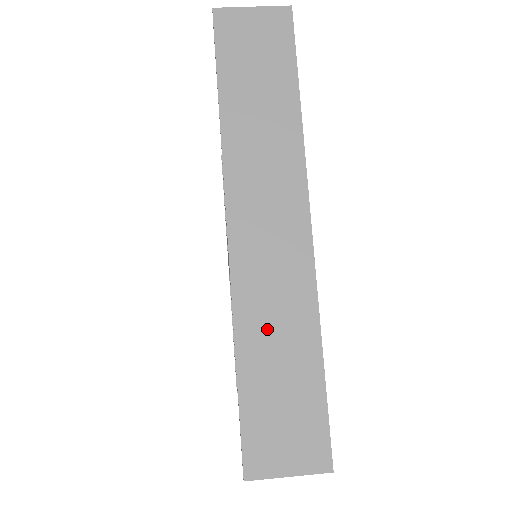
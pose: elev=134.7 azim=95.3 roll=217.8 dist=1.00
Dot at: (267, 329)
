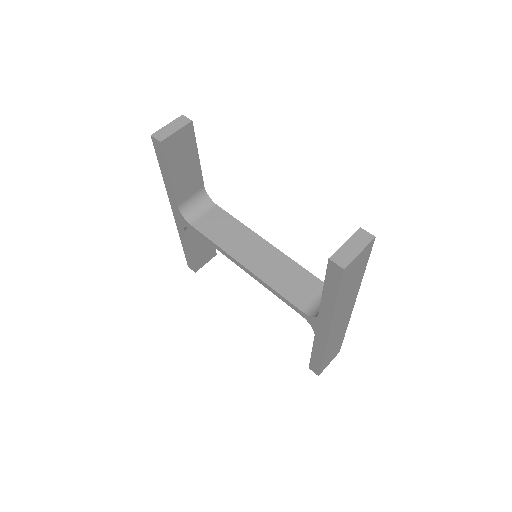
Dot at: (333, 344)
